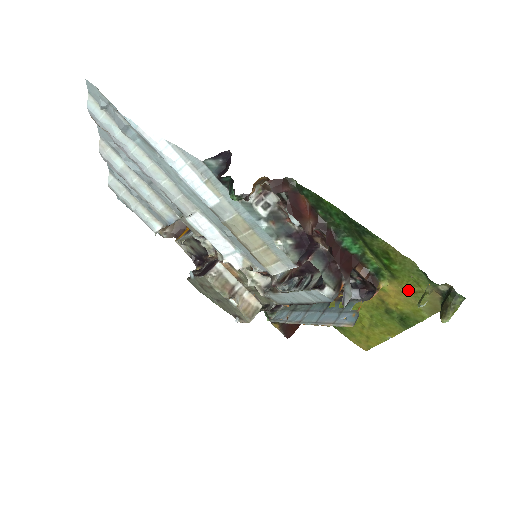
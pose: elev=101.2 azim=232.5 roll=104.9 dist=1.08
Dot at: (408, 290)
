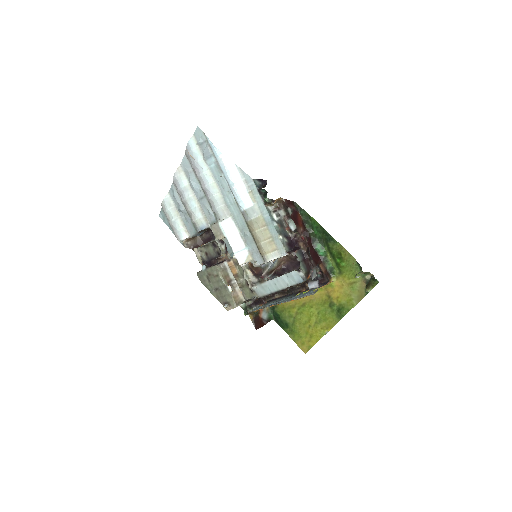
Dot at: (347, 283)
